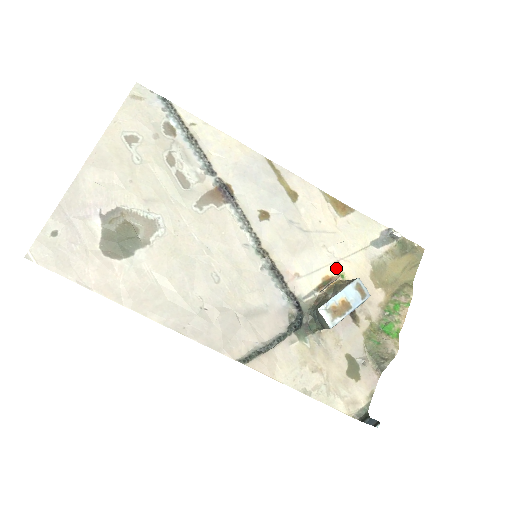
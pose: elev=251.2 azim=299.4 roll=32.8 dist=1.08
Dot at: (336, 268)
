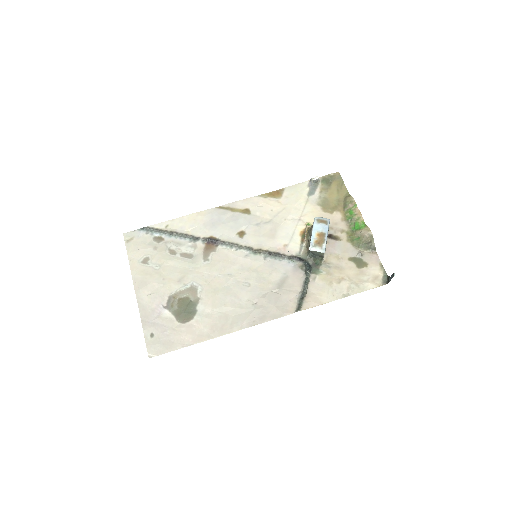
Dot at: (302, 224)
